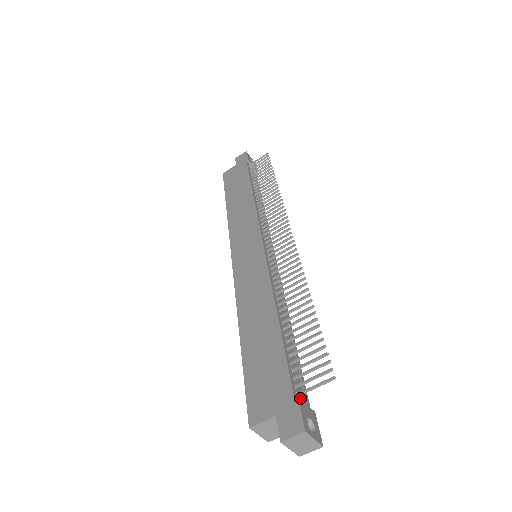
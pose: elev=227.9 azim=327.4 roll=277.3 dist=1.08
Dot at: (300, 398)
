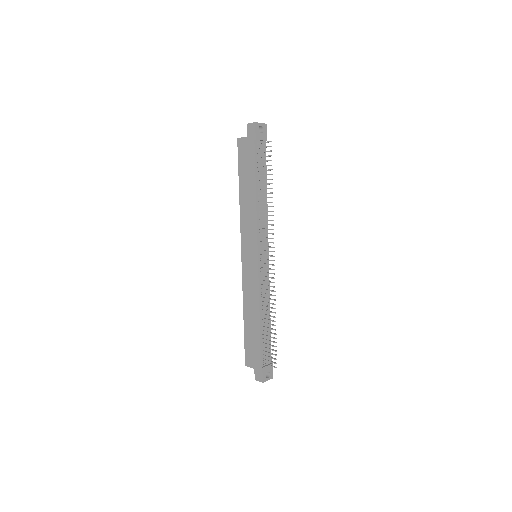
Dot at: (265, 363)
